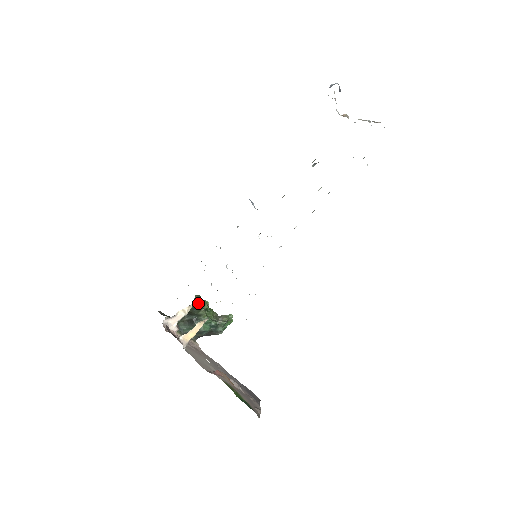
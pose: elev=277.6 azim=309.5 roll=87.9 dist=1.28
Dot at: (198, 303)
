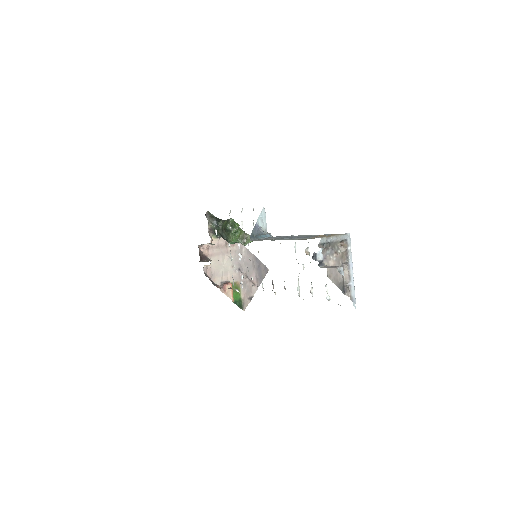
Dot at: (230, 225)
